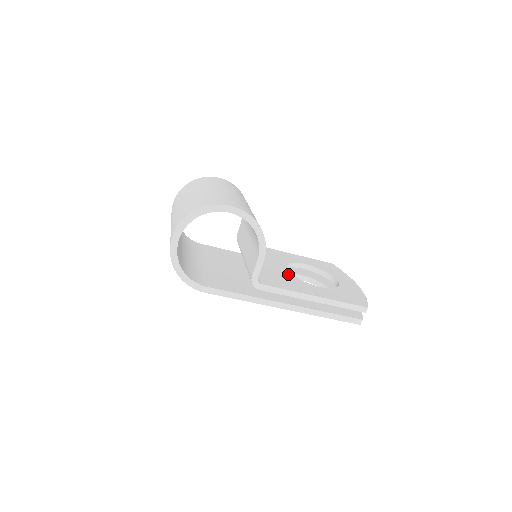
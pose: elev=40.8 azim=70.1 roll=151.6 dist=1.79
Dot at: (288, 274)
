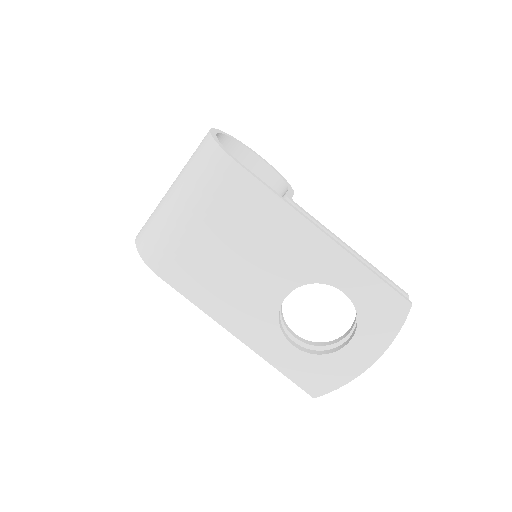
Dot at: occluded
